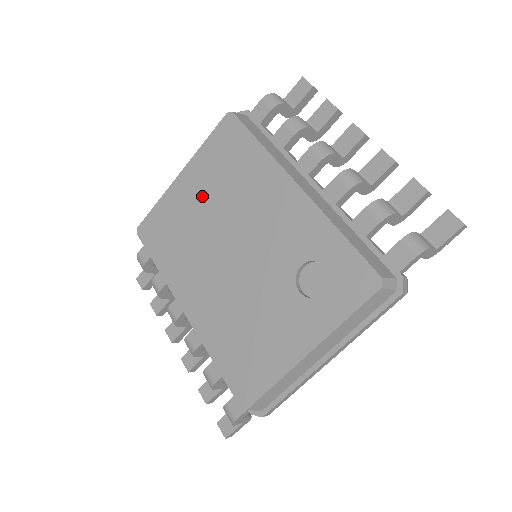
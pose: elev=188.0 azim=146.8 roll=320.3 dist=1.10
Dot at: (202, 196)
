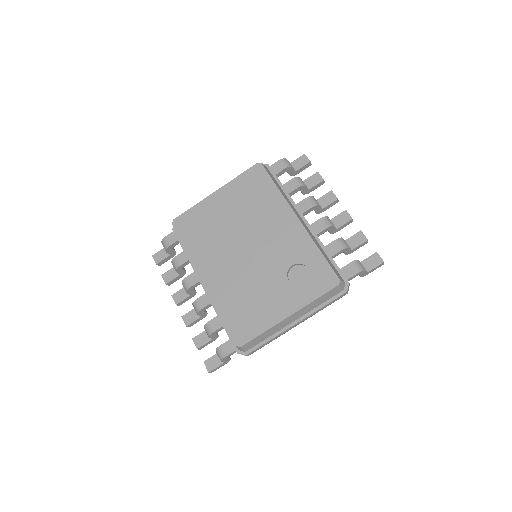
Dot at: (230, 210)
